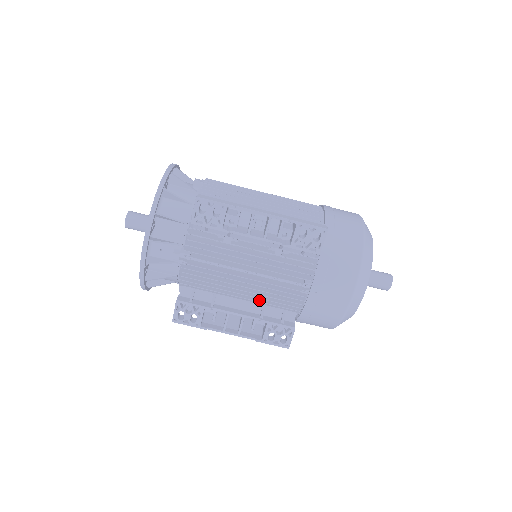
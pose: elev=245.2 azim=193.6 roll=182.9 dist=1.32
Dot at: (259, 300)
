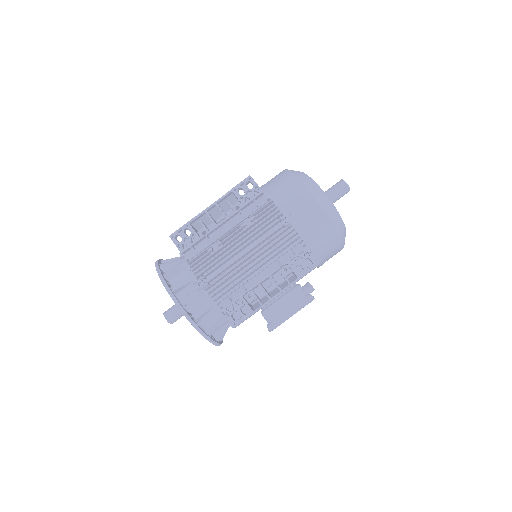
Dot at: (272, 262)
